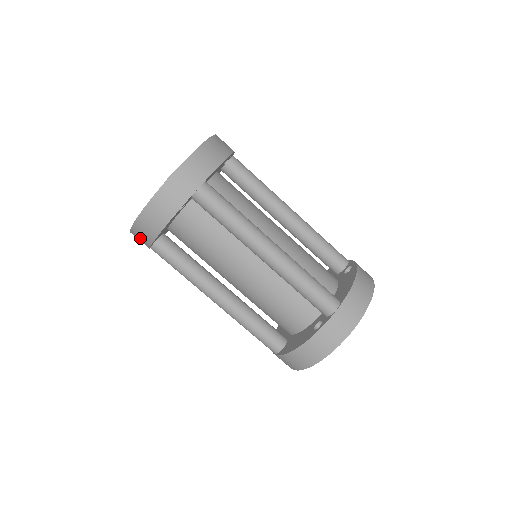
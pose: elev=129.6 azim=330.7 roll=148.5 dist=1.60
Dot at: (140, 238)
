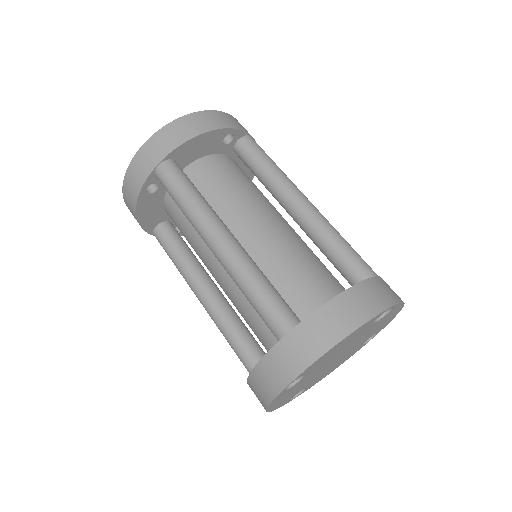
Dot at: occluded
